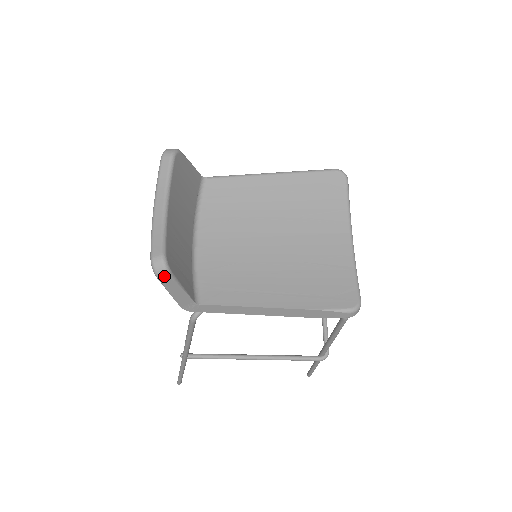
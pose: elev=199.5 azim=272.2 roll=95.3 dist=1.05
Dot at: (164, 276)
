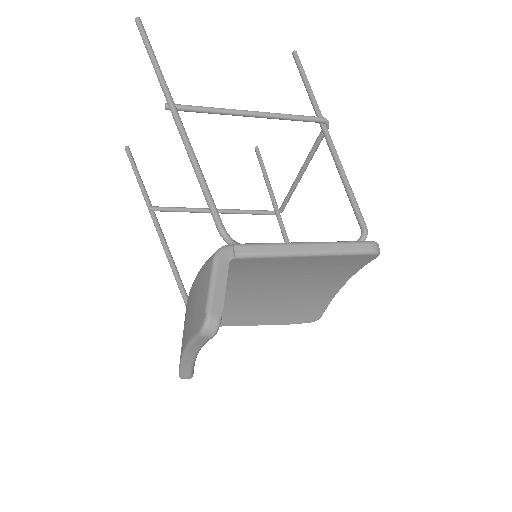
Dot at: occluded
